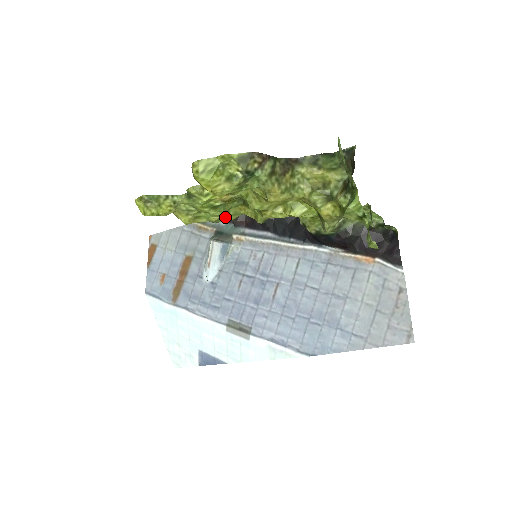
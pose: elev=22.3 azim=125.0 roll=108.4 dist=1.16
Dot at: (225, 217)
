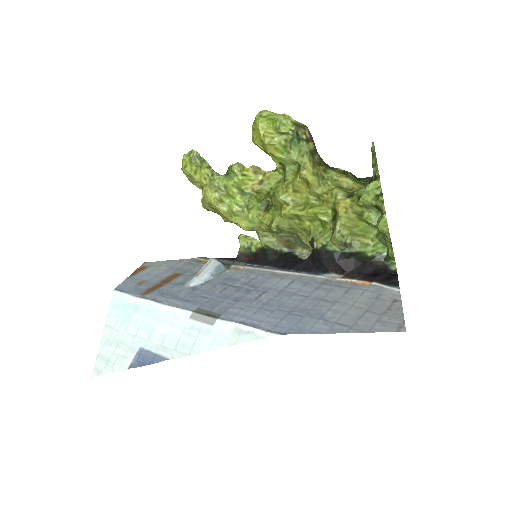
Dot at: (243, 217)
